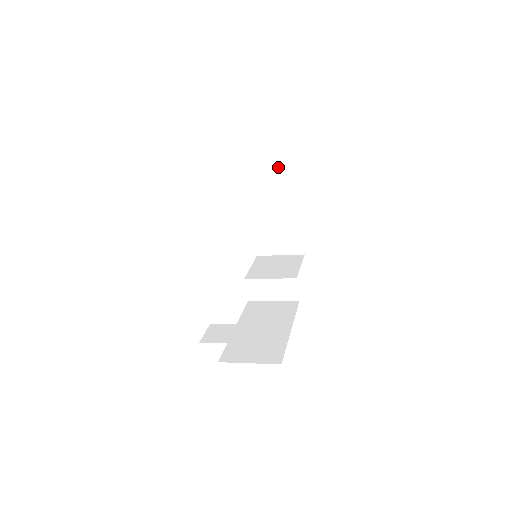
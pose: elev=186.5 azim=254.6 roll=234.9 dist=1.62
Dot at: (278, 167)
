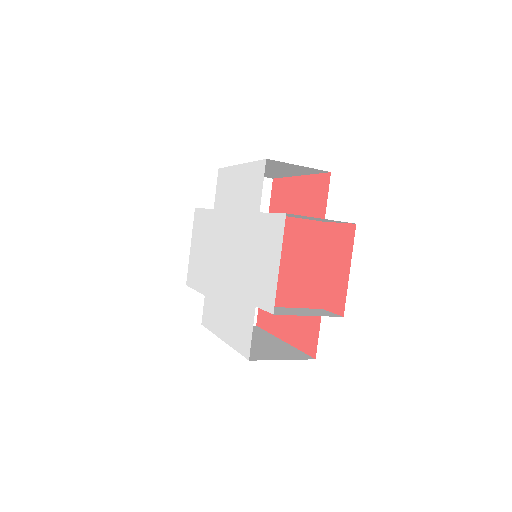
Dot at: (266, 179)
